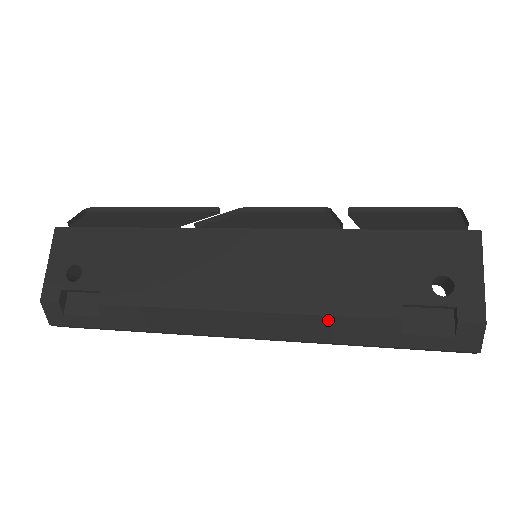
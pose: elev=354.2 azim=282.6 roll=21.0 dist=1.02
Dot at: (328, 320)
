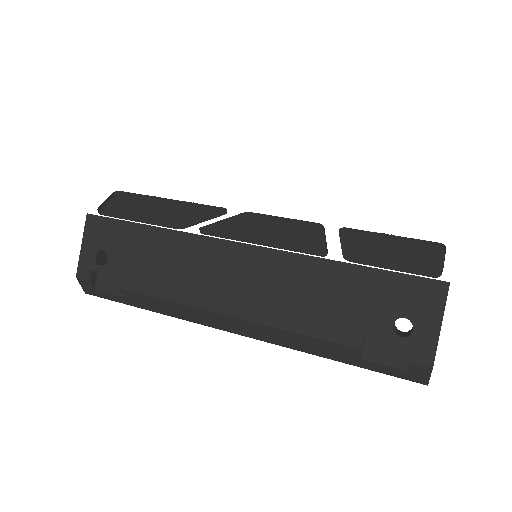
Dot at: (300, 337)
